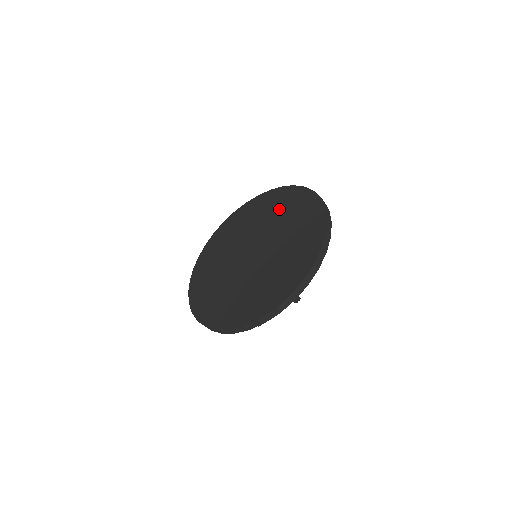
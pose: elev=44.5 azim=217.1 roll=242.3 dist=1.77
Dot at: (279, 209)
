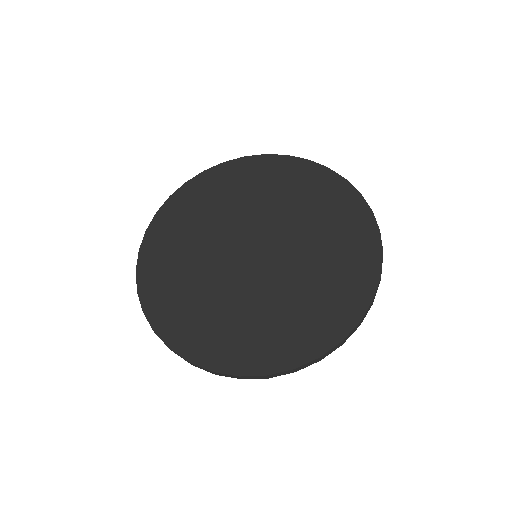
Dot at: (314, 205)
